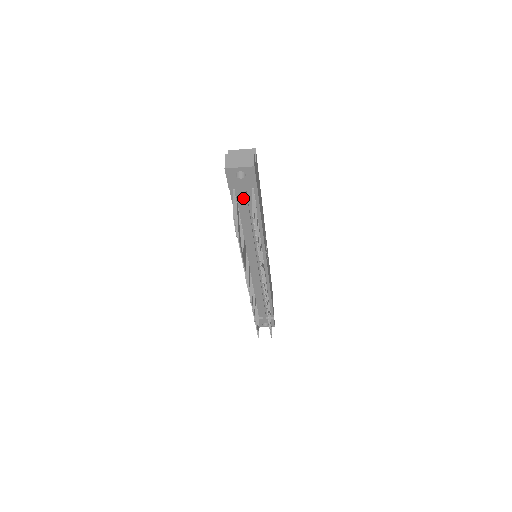
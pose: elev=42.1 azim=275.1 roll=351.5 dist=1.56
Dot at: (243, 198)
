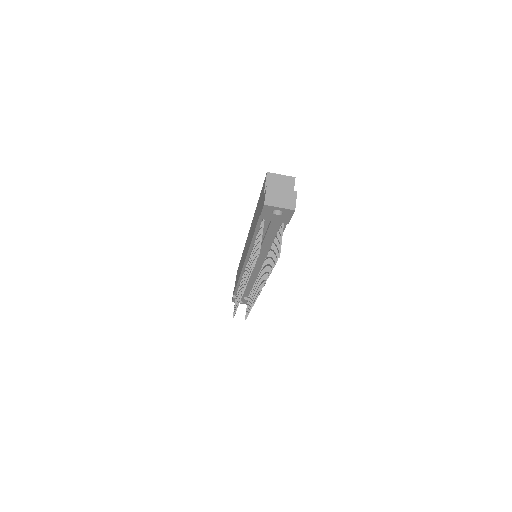
Dot at: (270, 227)
